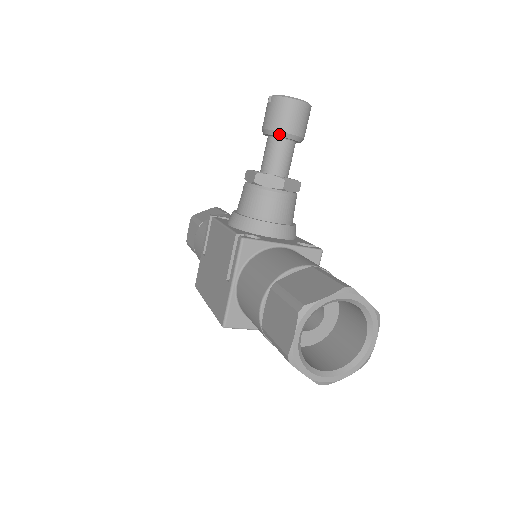
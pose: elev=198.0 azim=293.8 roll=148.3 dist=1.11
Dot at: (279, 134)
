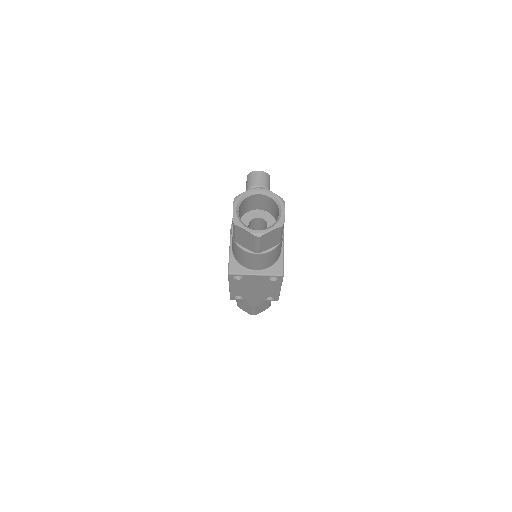
Dot at: (252, 188)
